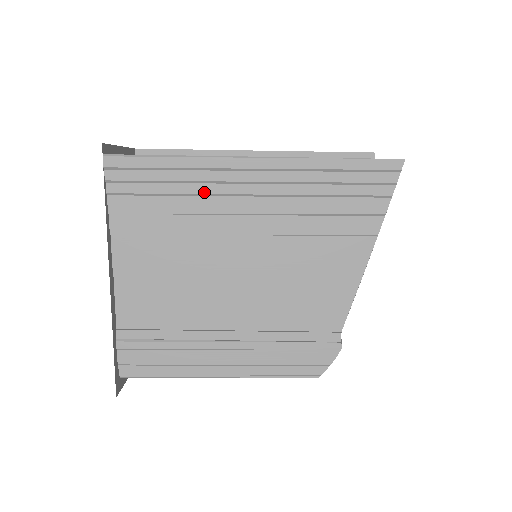
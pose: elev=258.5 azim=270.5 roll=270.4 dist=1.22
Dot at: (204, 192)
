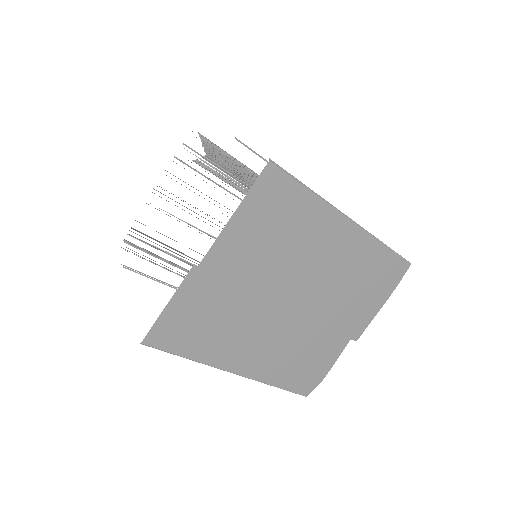
Dot at: occluded
